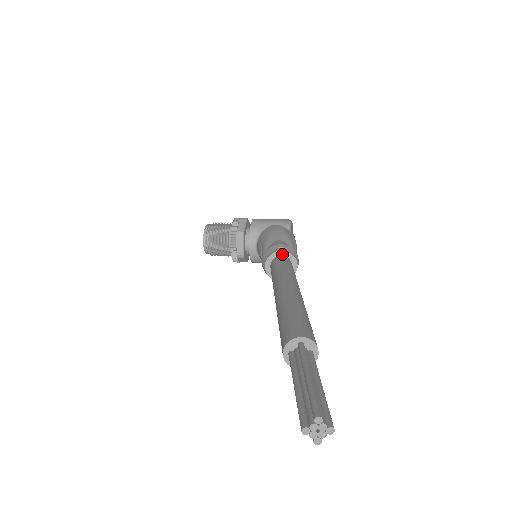
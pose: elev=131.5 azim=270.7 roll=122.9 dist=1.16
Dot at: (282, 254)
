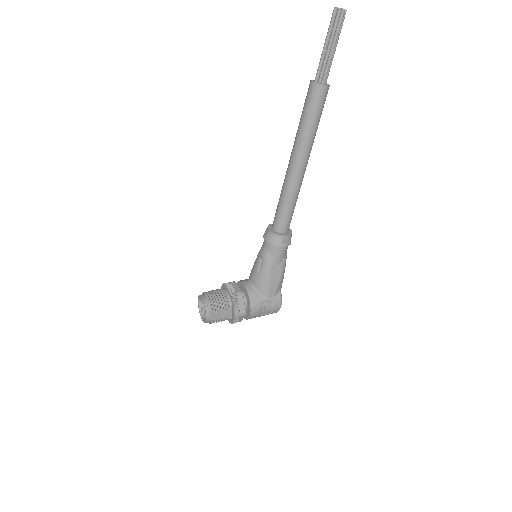
Dot at: occluded
